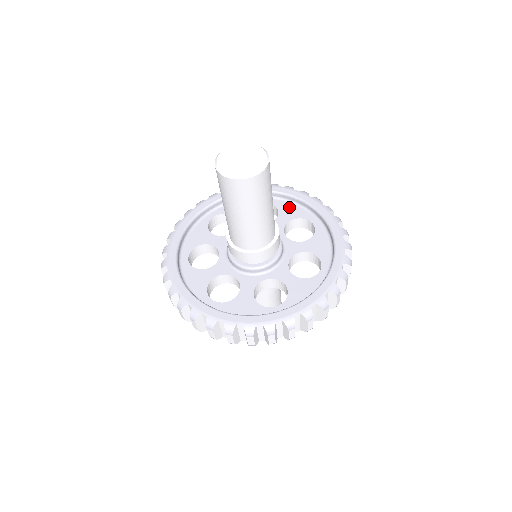
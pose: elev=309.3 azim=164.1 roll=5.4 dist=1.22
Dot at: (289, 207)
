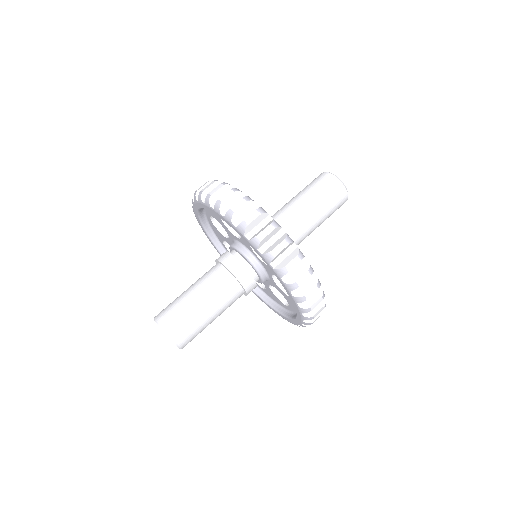
Dot at: occluded
